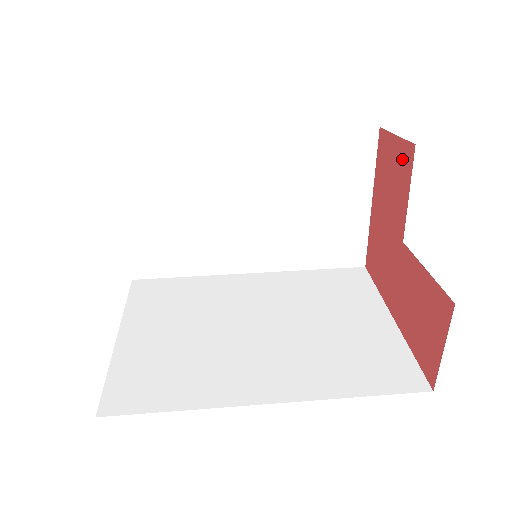
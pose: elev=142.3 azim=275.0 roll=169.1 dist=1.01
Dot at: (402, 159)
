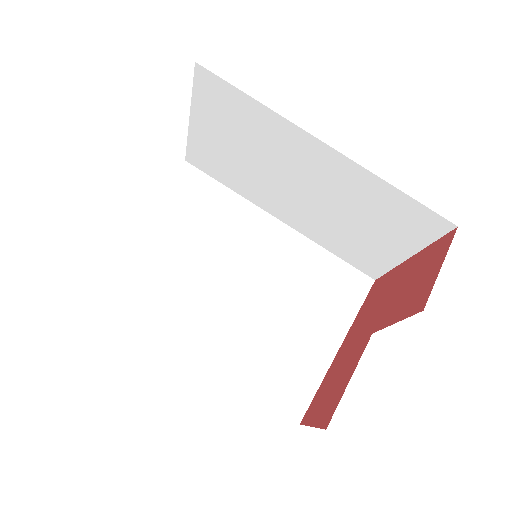
Dot at: (421, 293)
